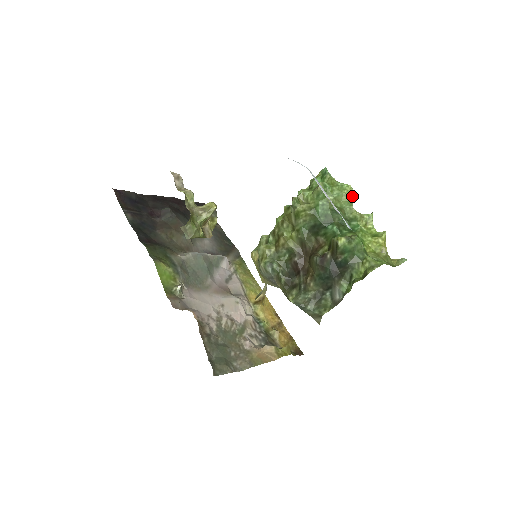
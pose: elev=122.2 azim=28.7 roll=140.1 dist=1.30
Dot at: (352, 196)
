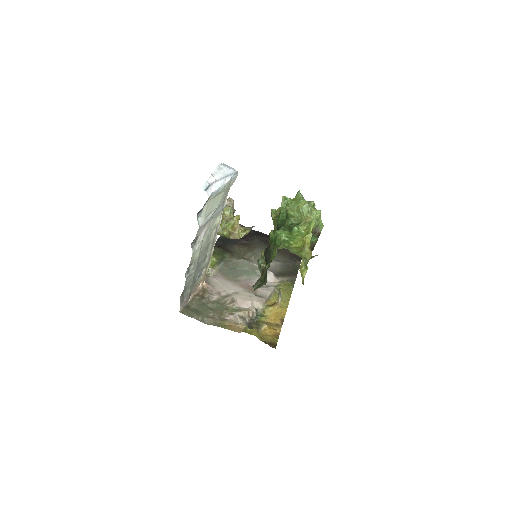
Dot at: (305, 208)
